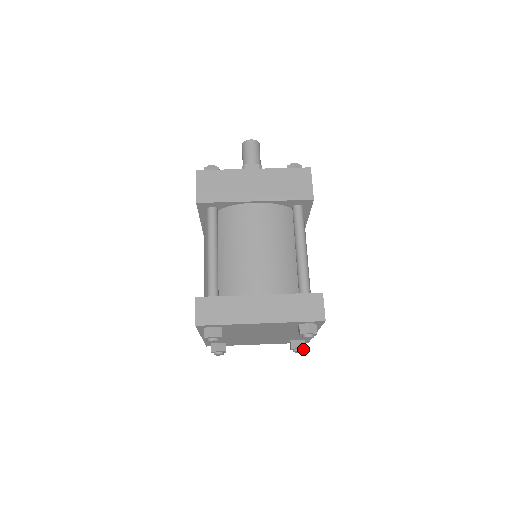
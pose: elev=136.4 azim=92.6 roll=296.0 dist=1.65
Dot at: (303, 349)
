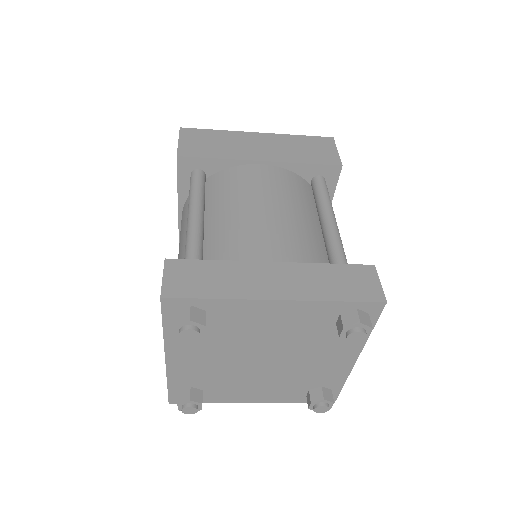
Dot at: (329, 407)
